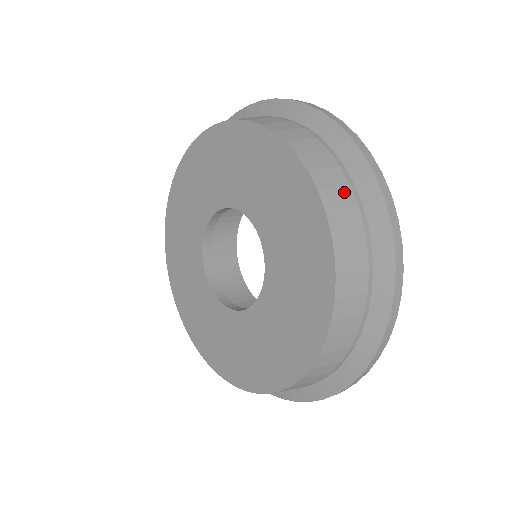
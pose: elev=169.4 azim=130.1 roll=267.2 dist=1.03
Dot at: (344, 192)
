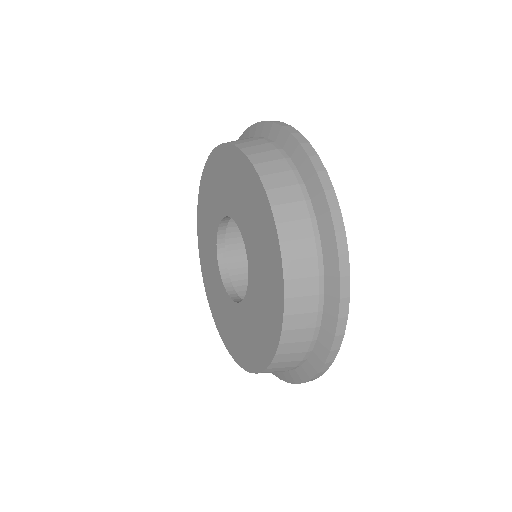
Dot at: (285, 176)
